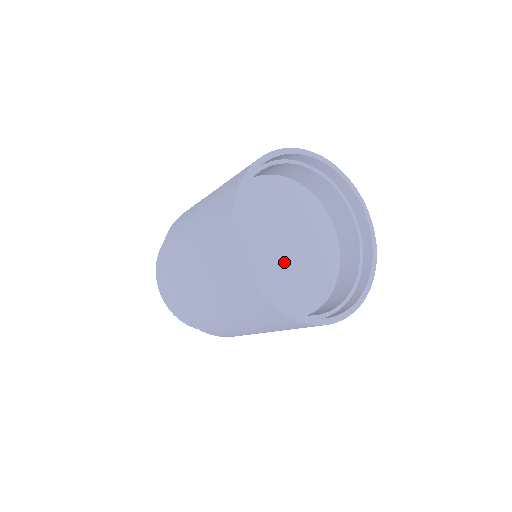
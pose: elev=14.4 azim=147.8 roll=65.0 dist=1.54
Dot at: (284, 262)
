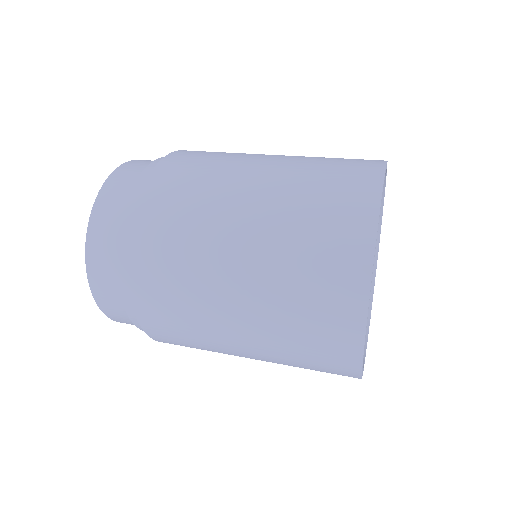
Dot at: occluded
